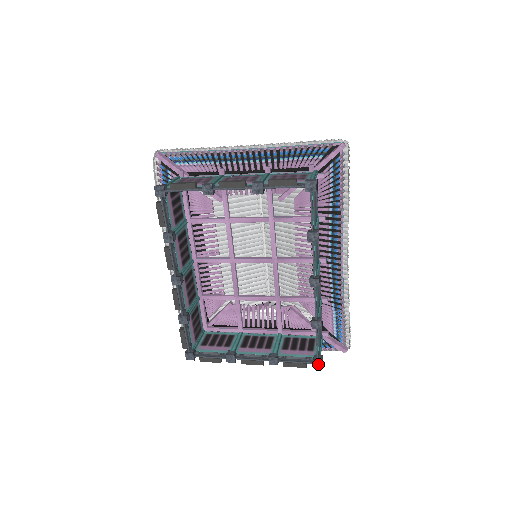
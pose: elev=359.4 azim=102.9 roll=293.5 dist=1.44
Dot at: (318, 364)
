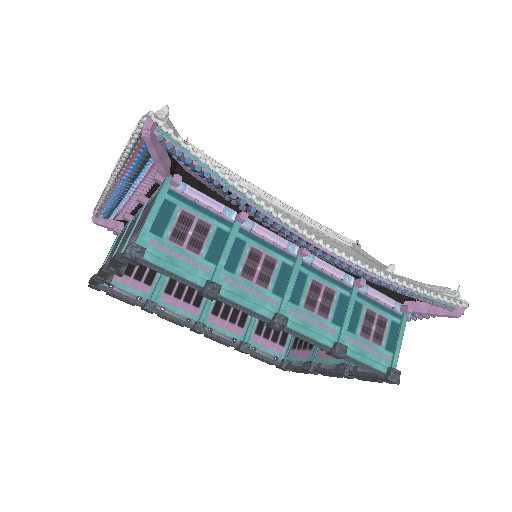
Dot at: (389, 382)
